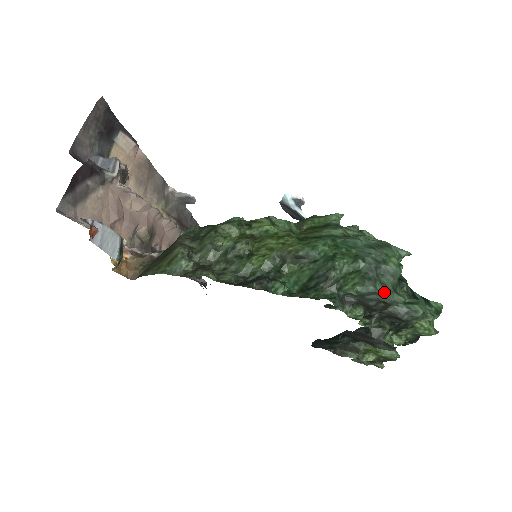
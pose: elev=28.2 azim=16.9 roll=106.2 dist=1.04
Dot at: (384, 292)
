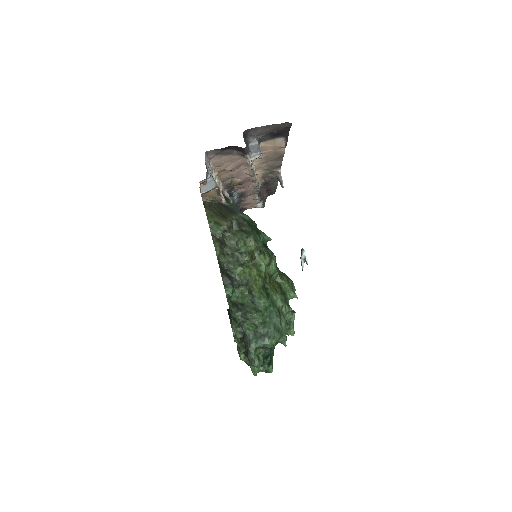
Dot at: (252, 345)
